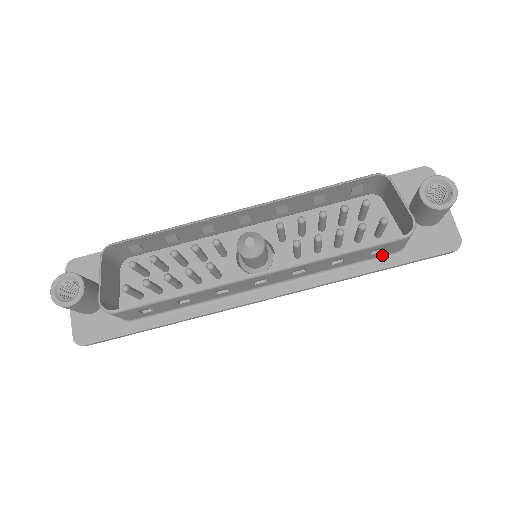
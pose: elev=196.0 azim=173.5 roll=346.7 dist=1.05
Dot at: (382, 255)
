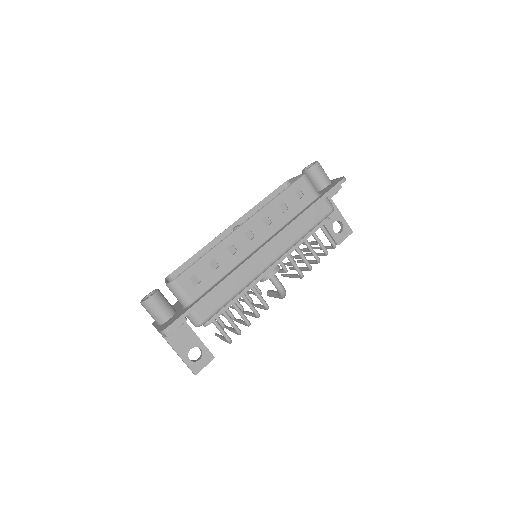
Dot at: (310, 202)
